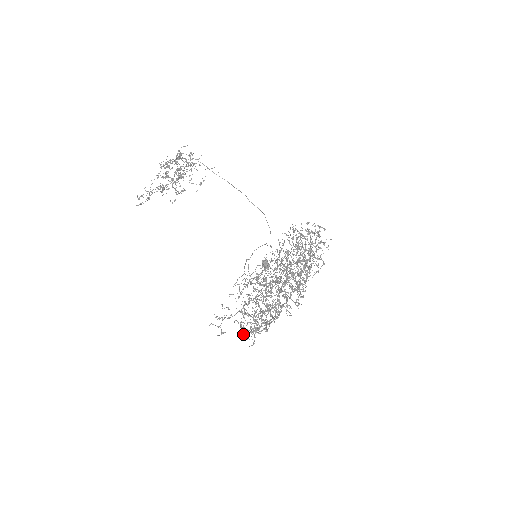
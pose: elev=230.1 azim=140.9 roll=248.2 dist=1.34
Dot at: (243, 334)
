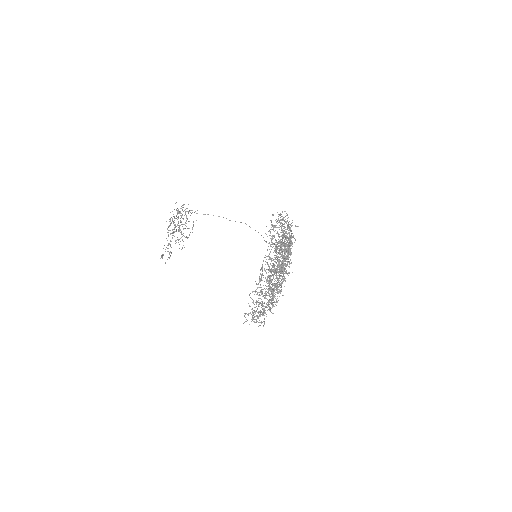
Dot at: (253, 321)
